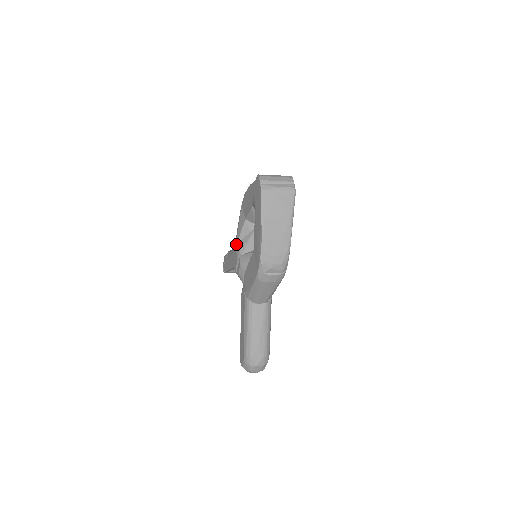
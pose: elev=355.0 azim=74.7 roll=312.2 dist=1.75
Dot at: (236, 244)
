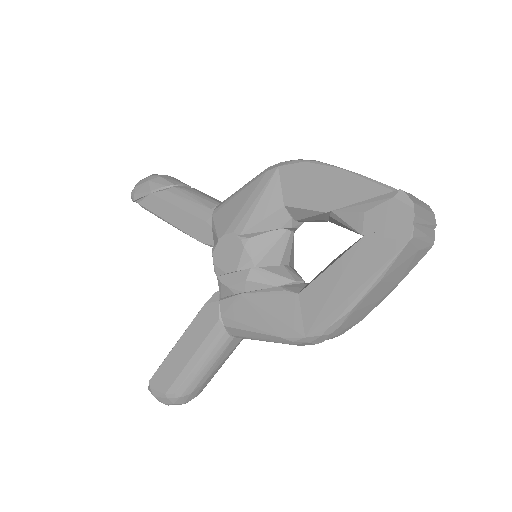
Dot at: (245, 237)
